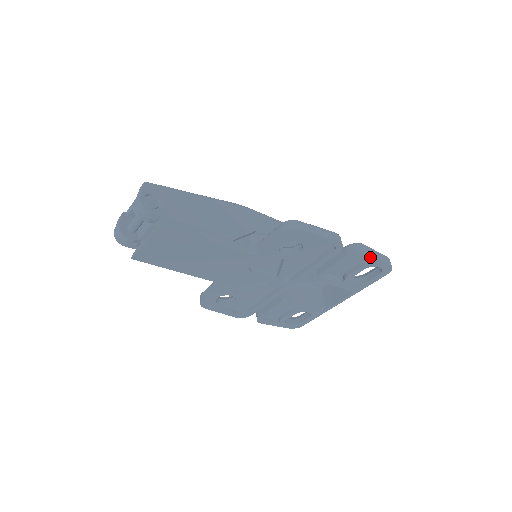
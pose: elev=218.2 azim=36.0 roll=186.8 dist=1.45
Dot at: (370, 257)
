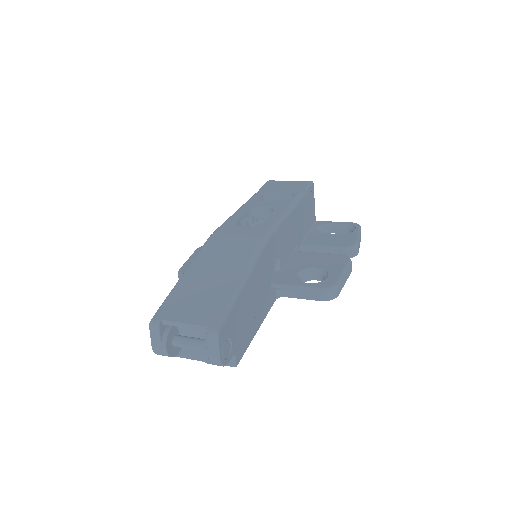
Dot at: occluded
